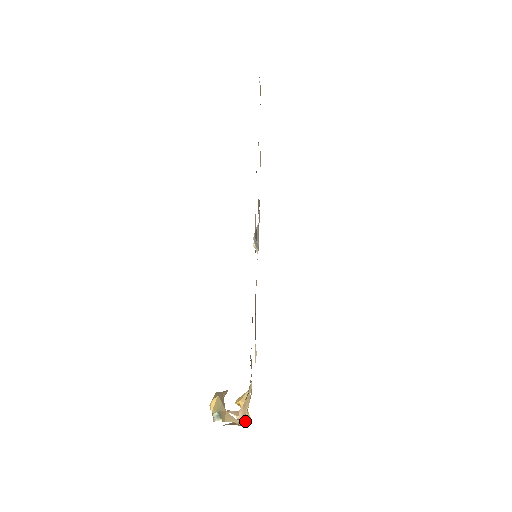
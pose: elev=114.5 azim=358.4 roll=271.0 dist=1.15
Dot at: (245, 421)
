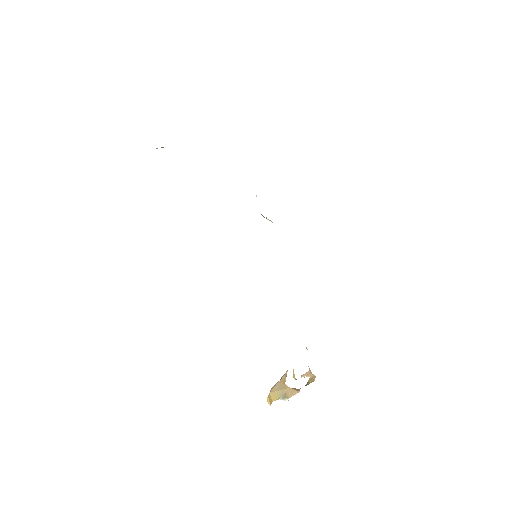
Dot at: (314, 377)
